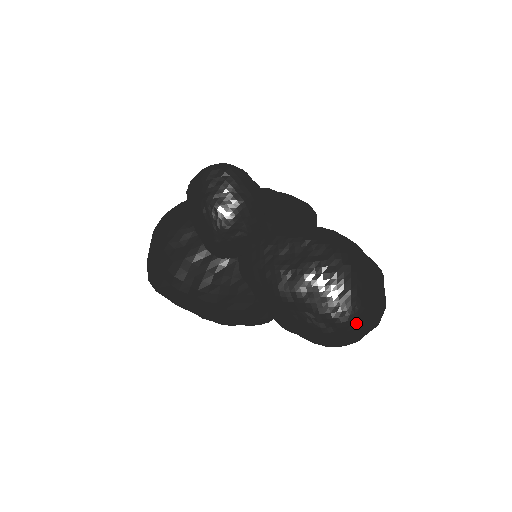
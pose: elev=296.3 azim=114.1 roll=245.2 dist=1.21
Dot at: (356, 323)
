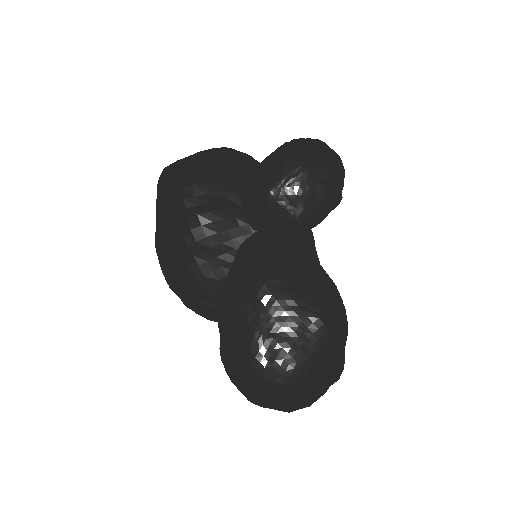
Dot at: (289, 382)
